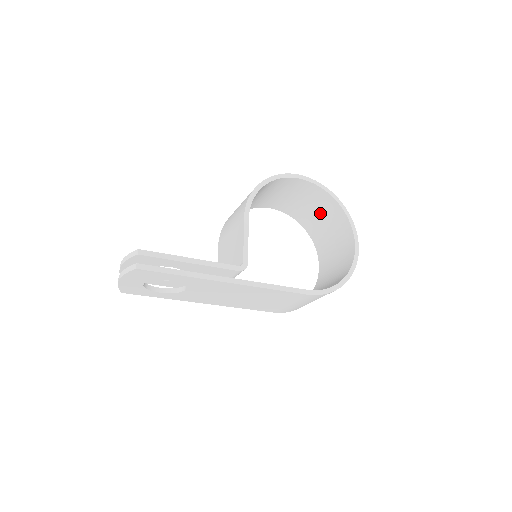
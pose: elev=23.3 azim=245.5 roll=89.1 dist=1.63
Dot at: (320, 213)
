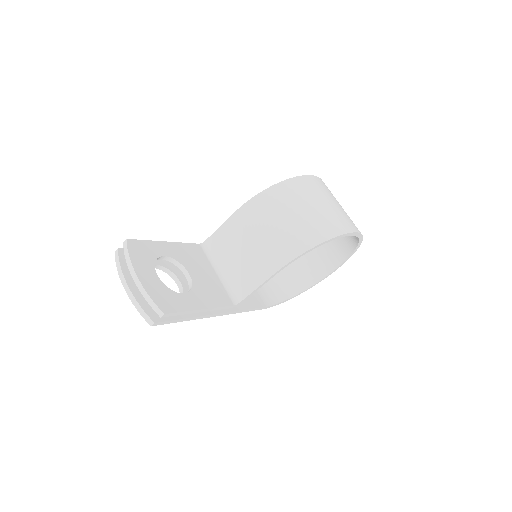
Dot at: occluded
